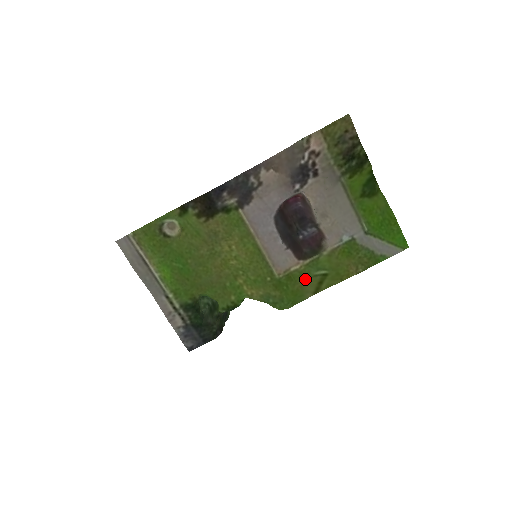
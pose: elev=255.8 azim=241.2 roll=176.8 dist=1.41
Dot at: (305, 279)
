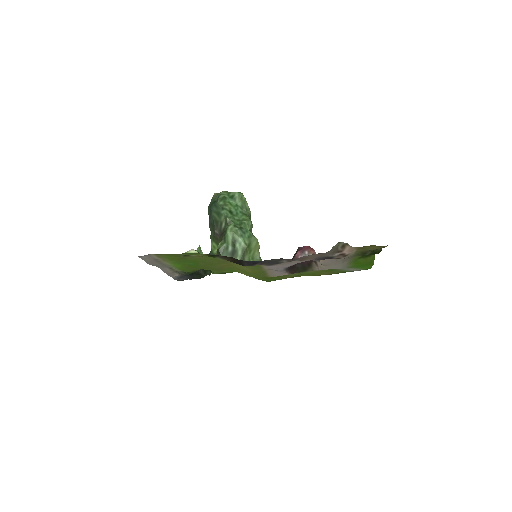
Dot at: (289, 276)
